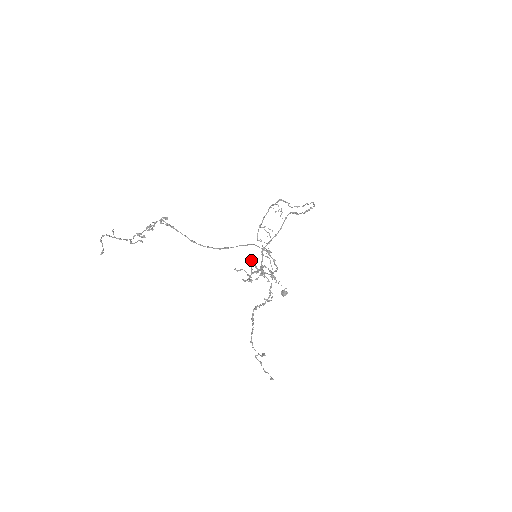
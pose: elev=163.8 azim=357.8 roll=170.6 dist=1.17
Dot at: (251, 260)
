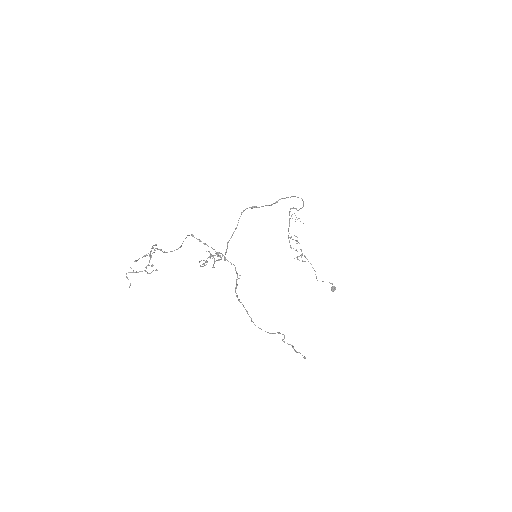
Dot at: (206, 251)
